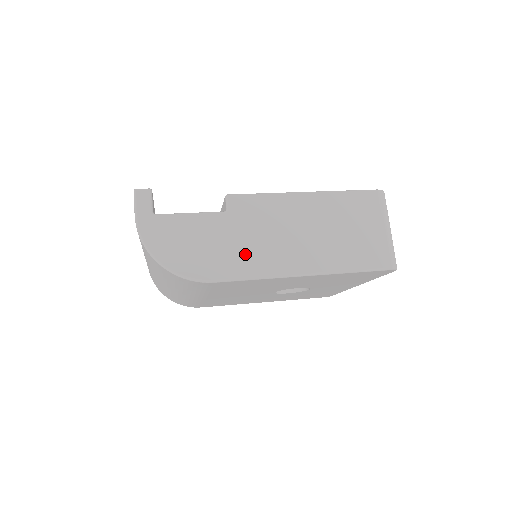
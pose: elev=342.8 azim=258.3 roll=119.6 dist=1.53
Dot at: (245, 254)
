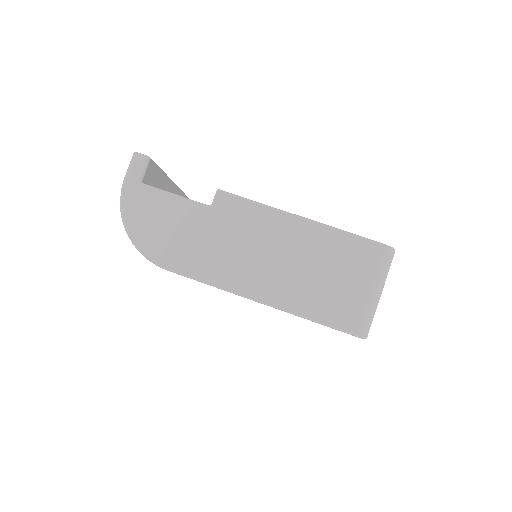
Dot at: (209, 256)
